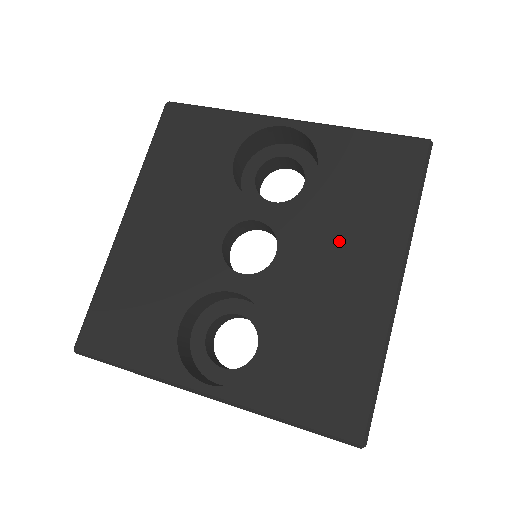
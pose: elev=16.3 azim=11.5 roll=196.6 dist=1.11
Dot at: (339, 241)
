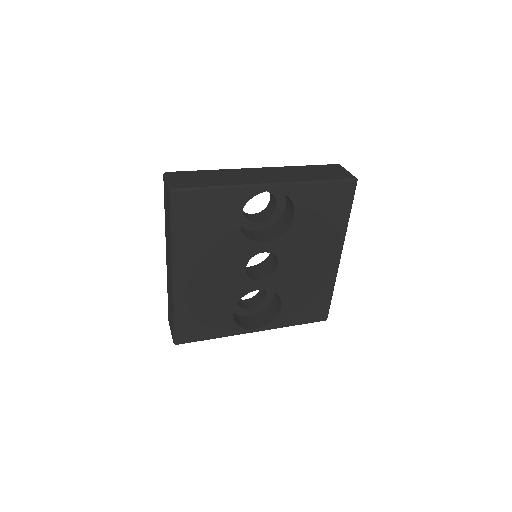
Dot at: (311, 249)
